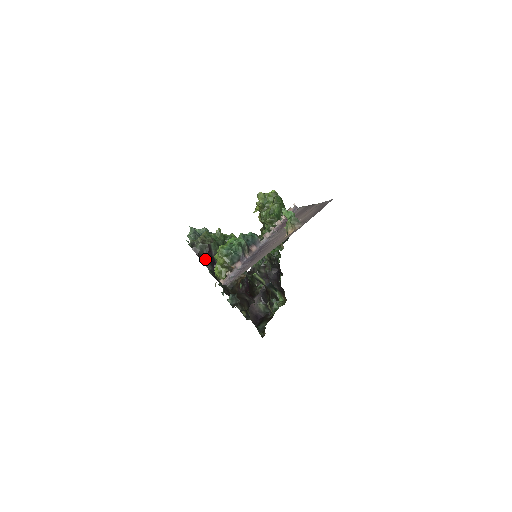
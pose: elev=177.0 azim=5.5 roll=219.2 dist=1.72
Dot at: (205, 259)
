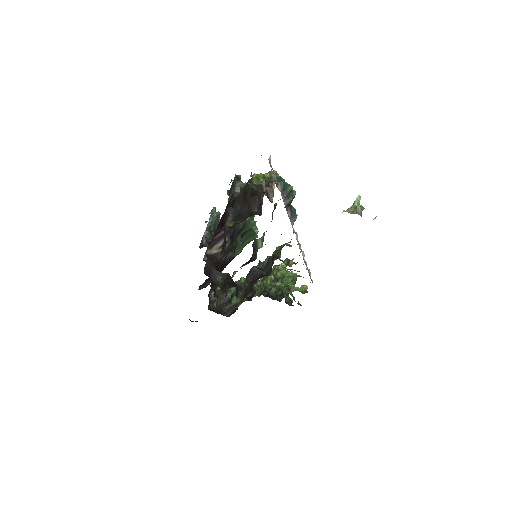
Dot at: occluded
